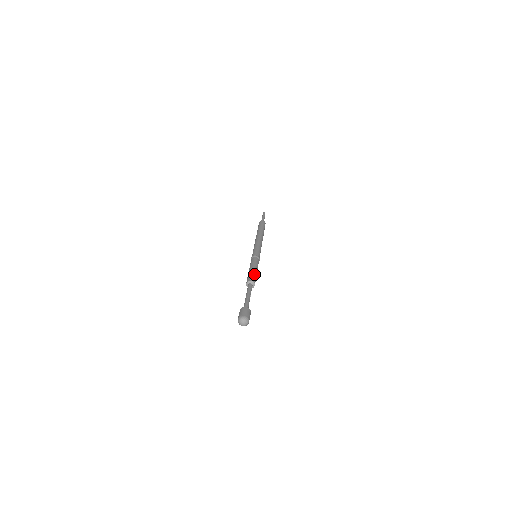
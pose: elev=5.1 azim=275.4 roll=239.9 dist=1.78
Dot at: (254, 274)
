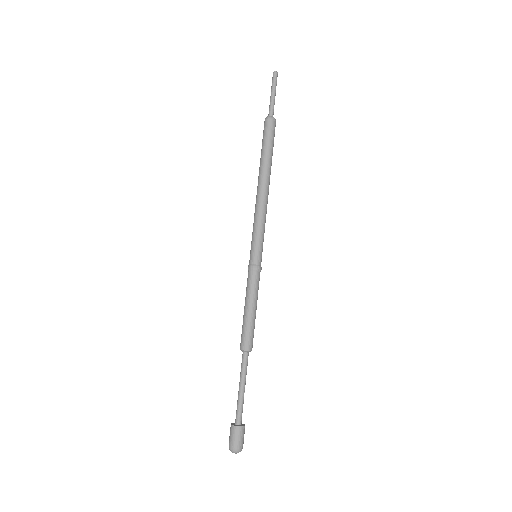
Dot at: (251, 328)
